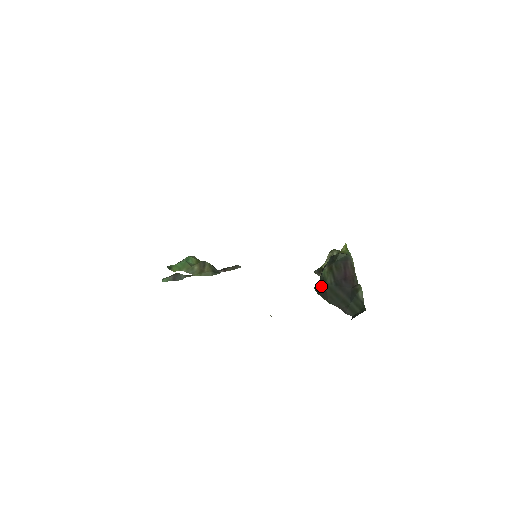
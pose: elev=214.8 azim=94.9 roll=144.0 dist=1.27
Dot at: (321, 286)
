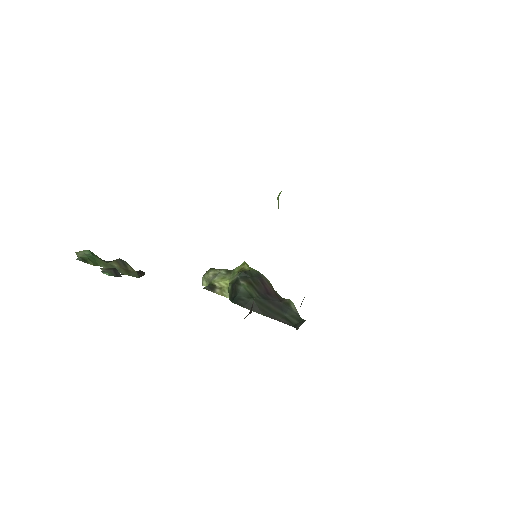
Dot at: (246, 299)
